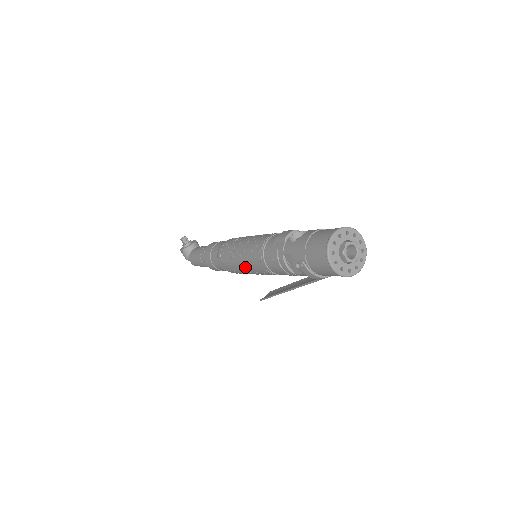
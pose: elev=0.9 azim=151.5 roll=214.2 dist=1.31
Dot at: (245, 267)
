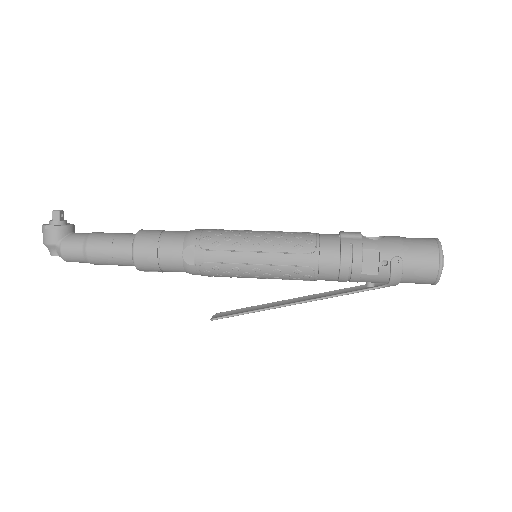
Dot at: (262, 260)
